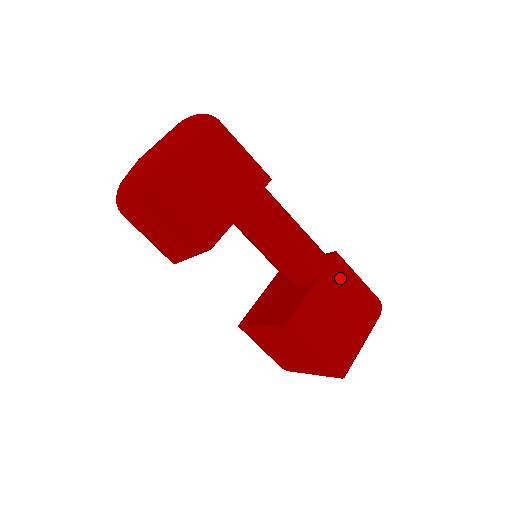
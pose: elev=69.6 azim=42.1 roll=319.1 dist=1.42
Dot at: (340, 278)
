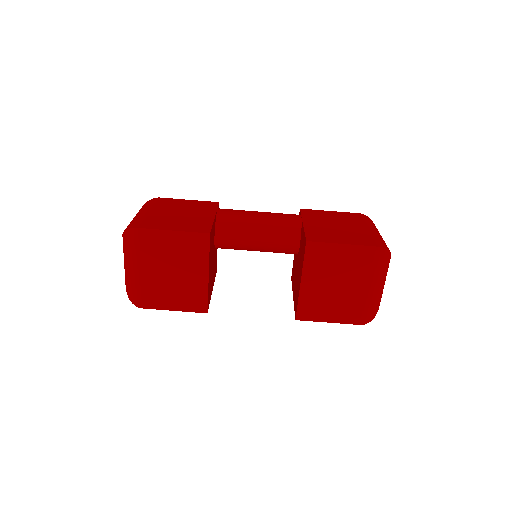
Dot at: (318, 215)
